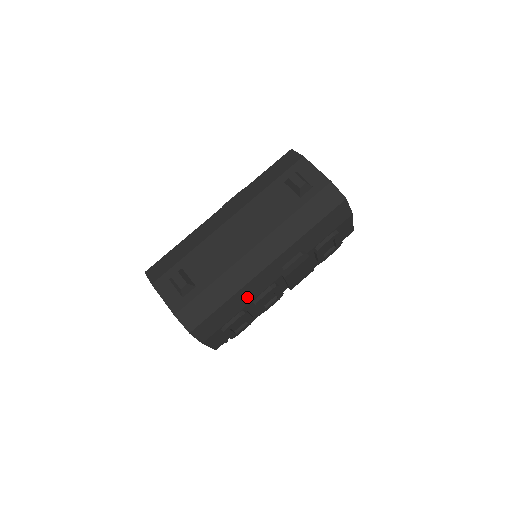
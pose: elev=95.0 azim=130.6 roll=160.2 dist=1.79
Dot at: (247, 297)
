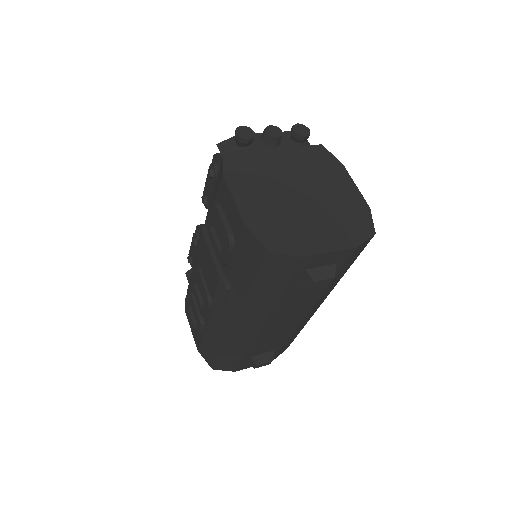
Dot at: occluded
